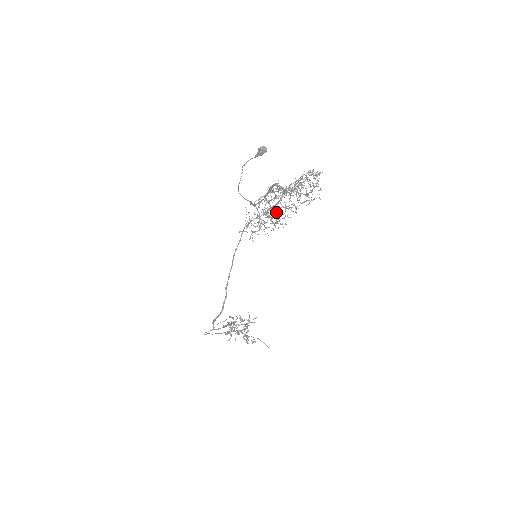
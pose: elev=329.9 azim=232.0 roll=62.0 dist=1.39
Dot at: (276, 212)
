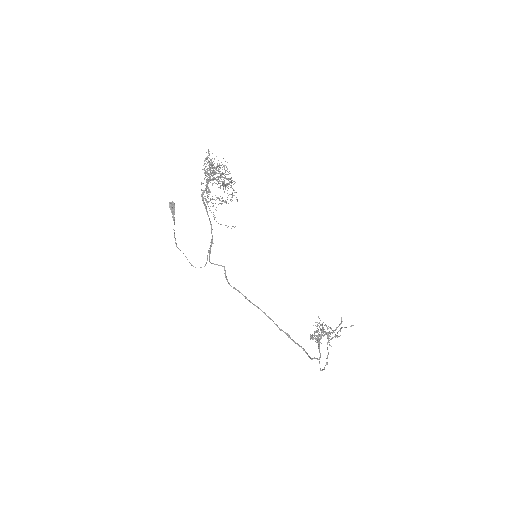
Dot at: (222, 177)
